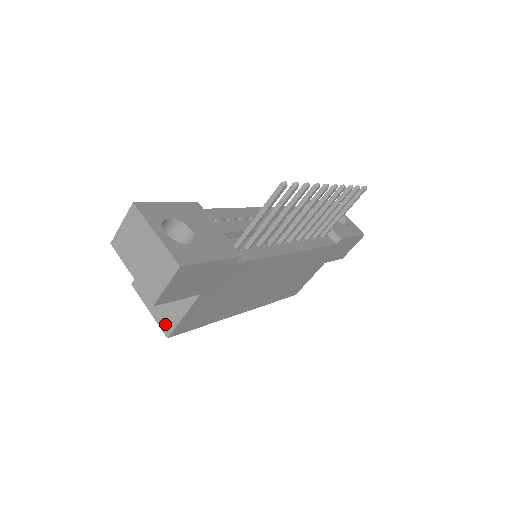
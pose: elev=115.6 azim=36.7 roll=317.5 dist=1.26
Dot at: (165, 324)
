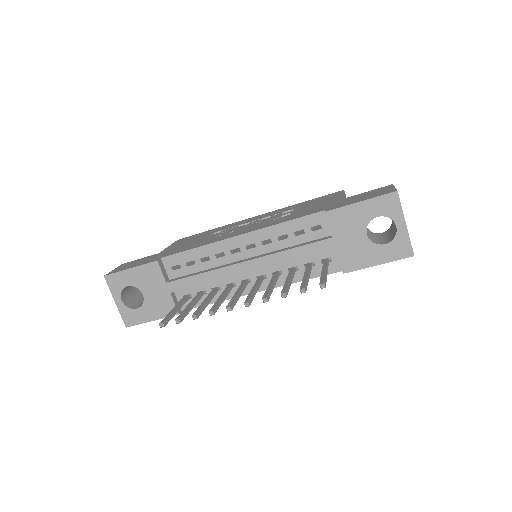
Dot at: occluded
